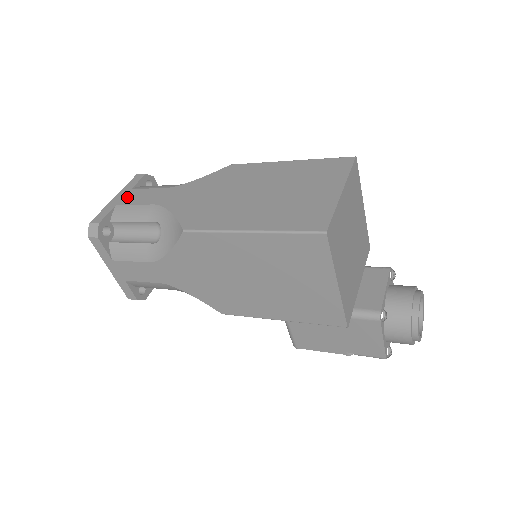
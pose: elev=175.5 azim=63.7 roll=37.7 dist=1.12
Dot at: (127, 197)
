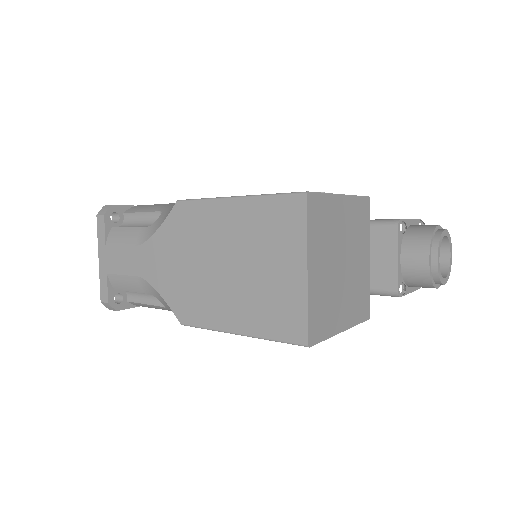
Dot at: (109, 260)
